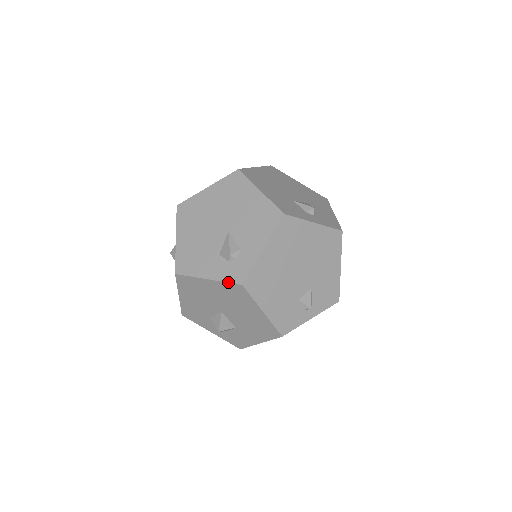
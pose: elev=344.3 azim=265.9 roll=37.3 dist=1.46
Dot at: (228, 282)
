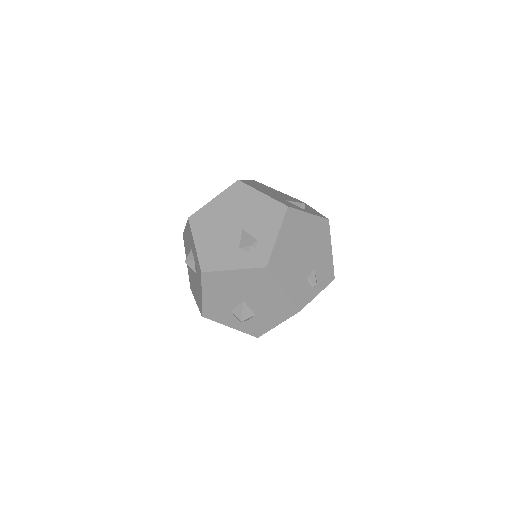
Dot at: (253, 268)
